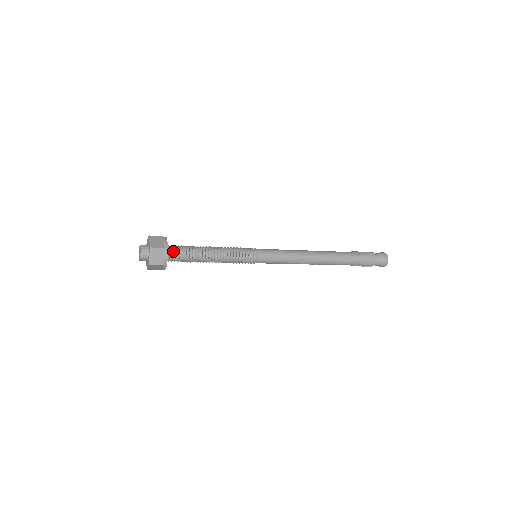
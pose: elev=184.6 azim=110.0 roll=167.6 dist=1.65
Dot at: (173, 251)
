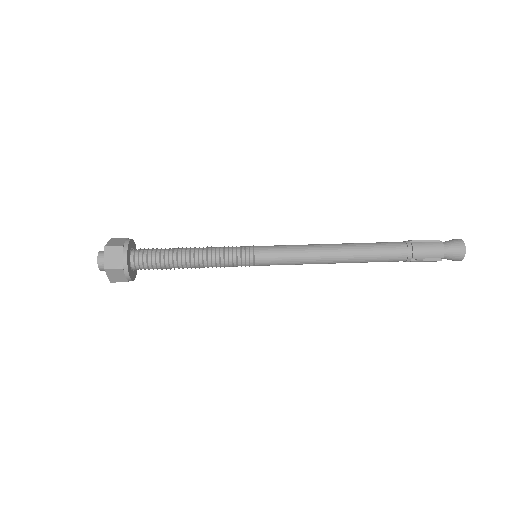
Dot at: (141, 269)
